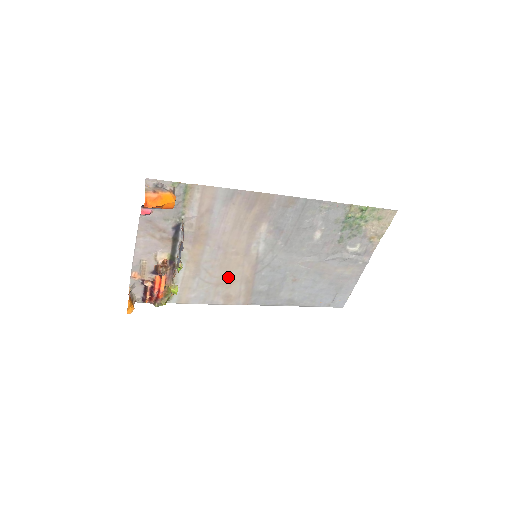
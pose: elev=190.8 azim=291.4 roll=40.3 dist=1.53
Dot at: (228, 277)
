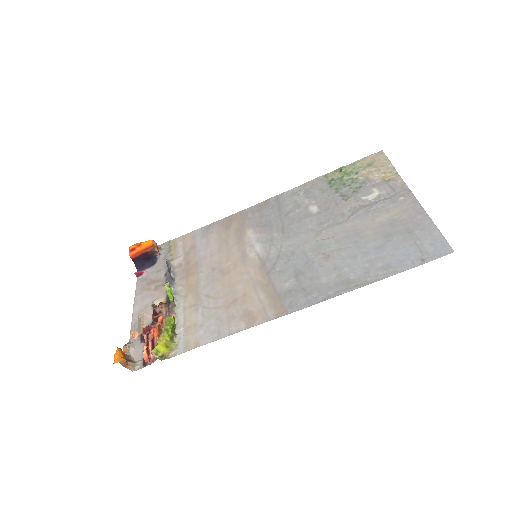
Dot at: (236, 292)
